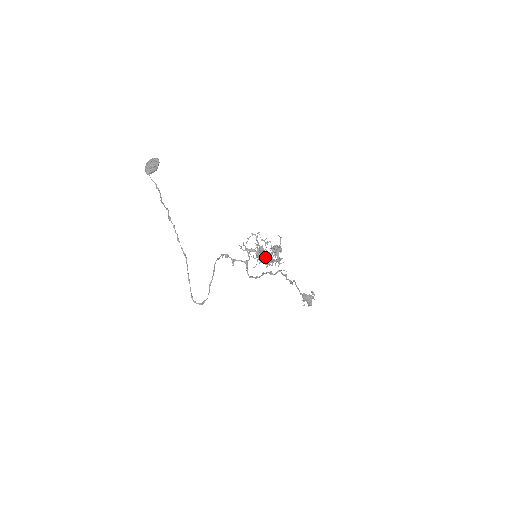
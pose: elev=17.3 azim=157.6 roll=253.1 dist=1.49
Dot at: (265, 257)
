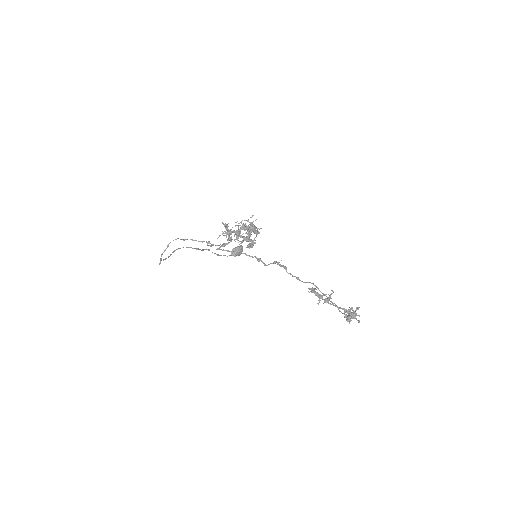
Dot at: (235, 233)
